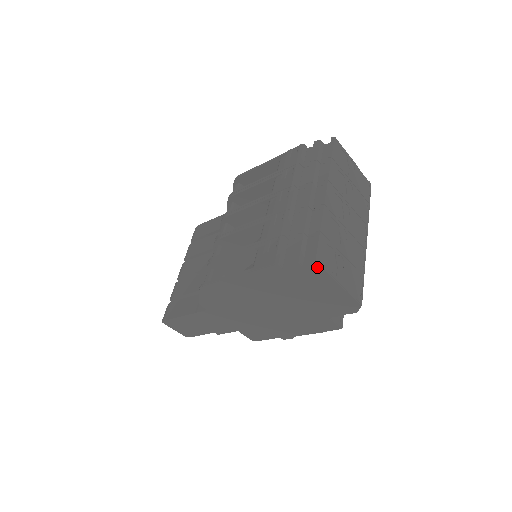
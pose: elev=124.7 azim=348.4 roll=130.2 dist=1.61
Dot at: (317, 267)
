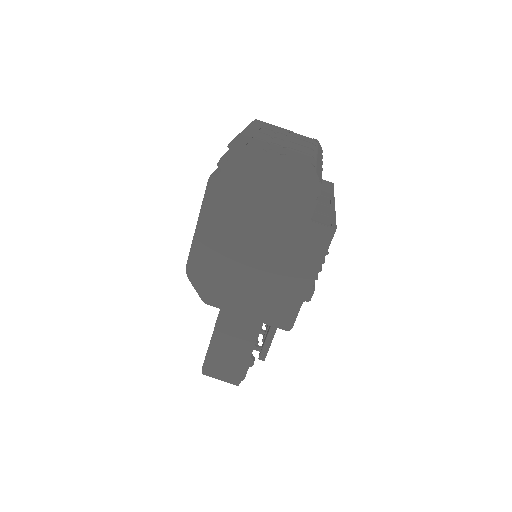
Dot at: (237, 150)
